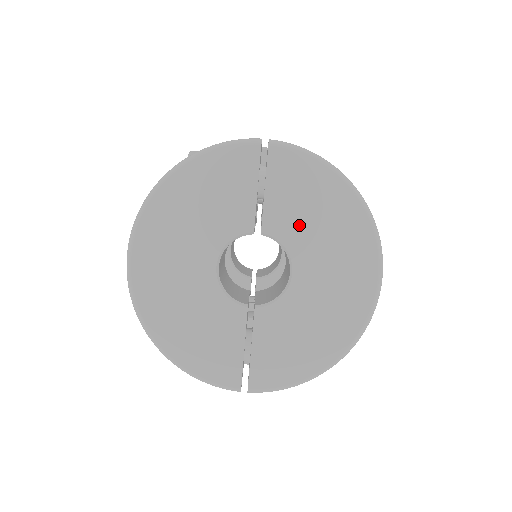
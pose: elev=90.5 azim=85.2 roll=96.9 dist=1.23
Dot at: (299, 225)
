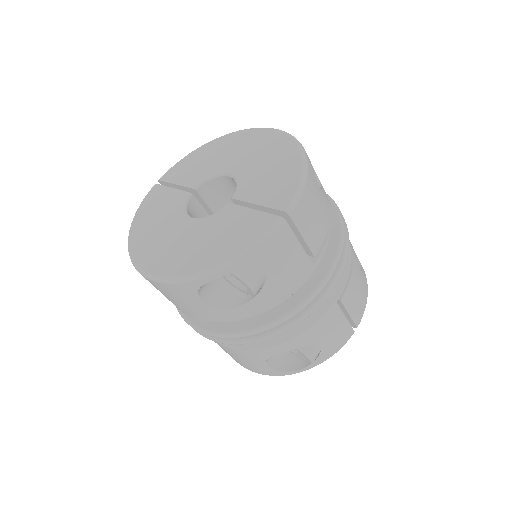
Dot at: (206, 168)
